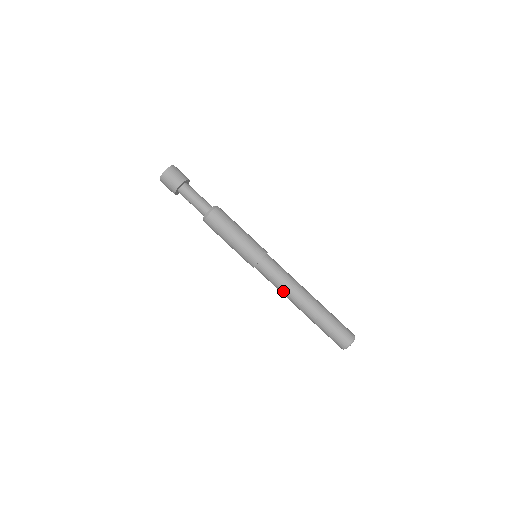
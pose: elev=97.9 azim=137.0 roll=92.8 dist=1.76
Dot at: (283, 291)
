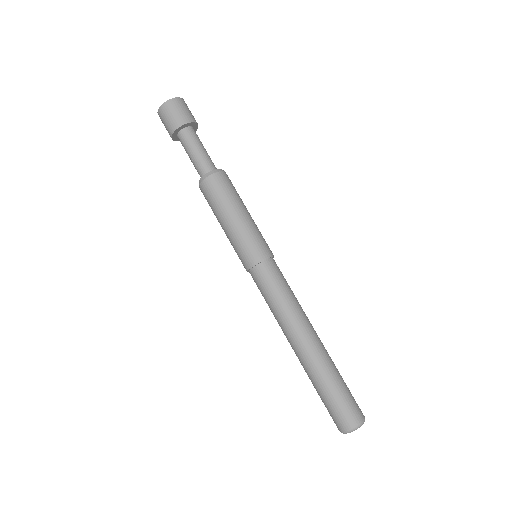
Dot at: (279, 317)
